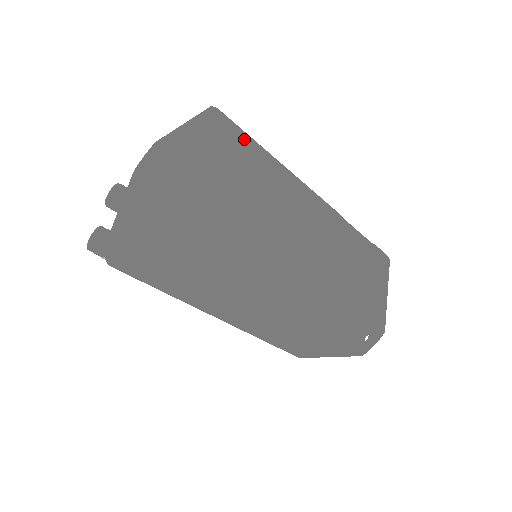
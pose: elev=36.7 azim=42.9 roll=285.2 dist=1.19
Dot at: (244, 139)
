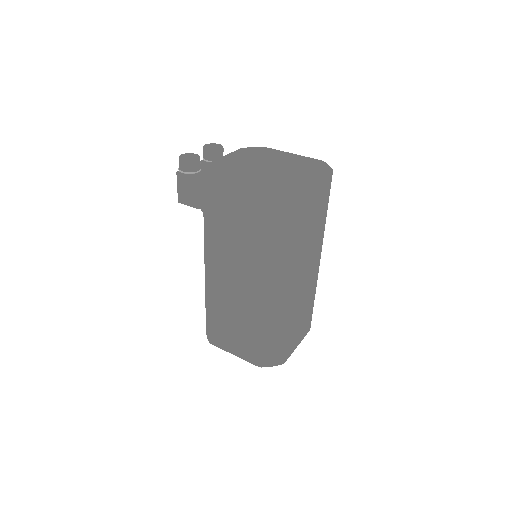
Dot at: (329, 190)
